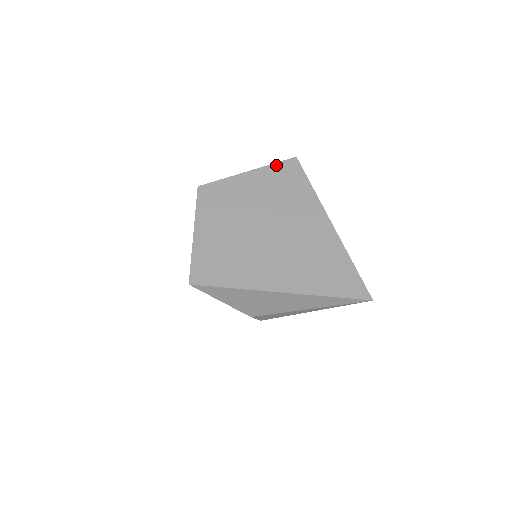
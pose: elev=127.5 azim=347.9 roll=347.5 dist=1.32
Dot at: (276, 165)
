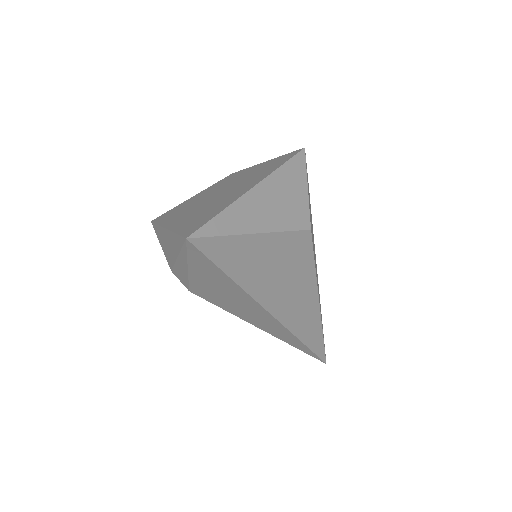
Dot at: (285, 155)
